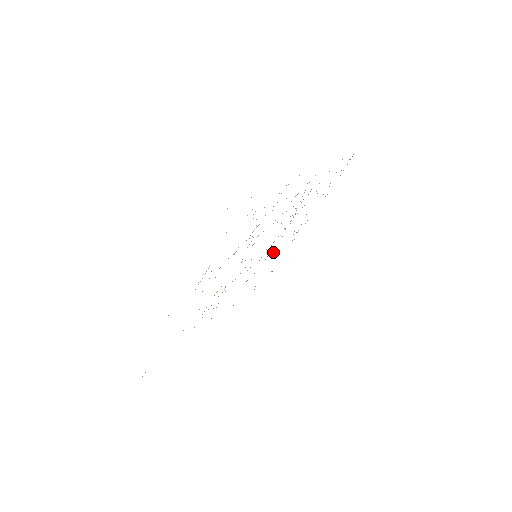
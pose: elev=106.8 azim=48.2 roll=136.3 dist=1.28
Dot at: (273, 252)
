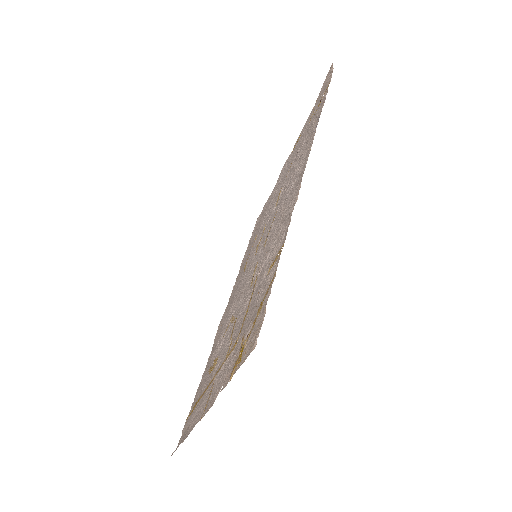
Dot at: (264, 220)
